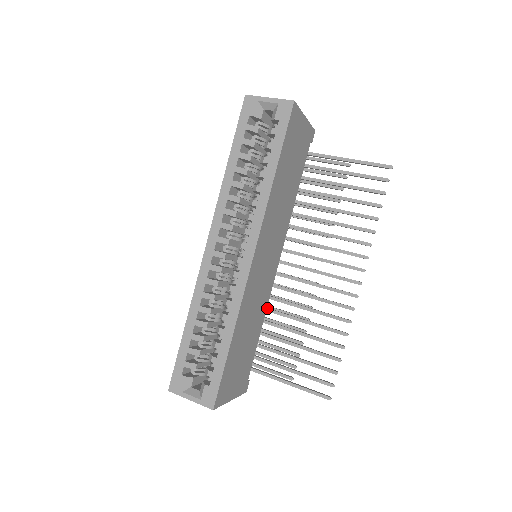
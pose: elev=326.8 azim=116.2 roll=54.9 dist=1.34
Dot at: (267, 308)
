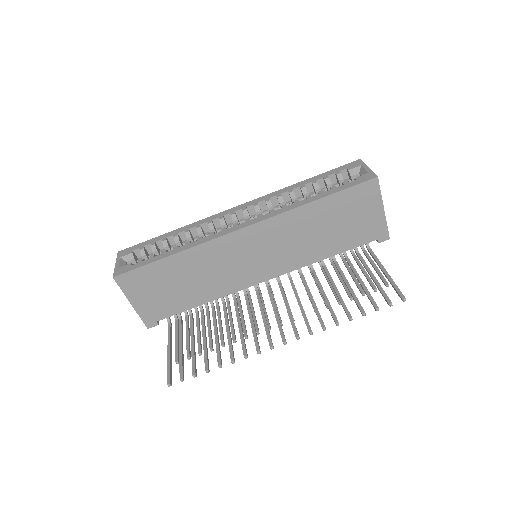
Dot at: (225, 303)
